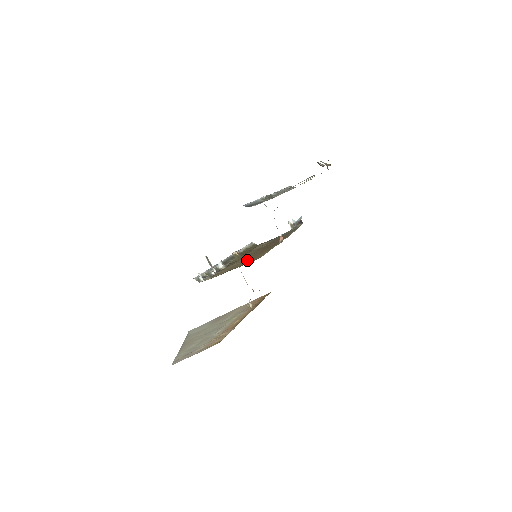
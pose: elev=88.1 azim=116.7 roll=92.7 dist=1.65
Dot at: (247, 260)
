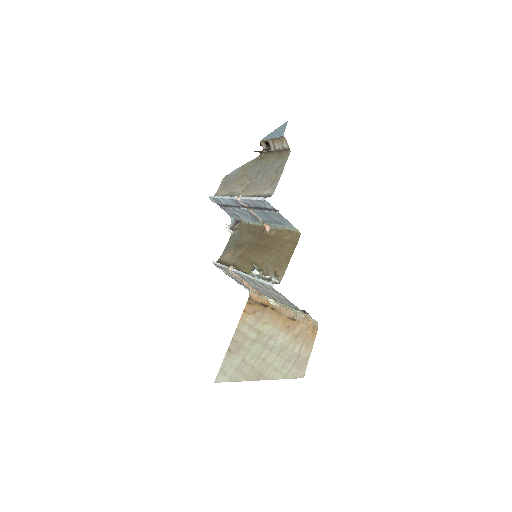
Dot at: (277, 251)
